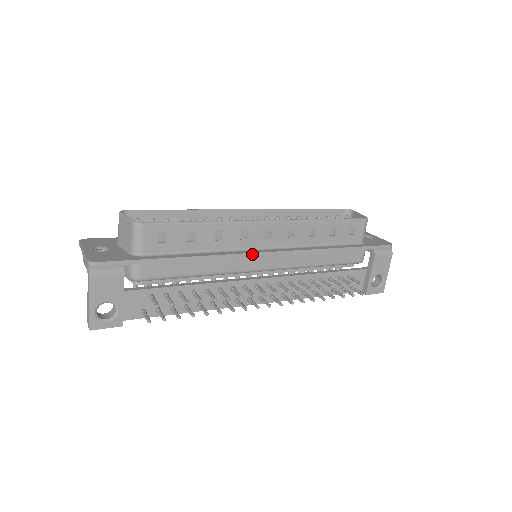
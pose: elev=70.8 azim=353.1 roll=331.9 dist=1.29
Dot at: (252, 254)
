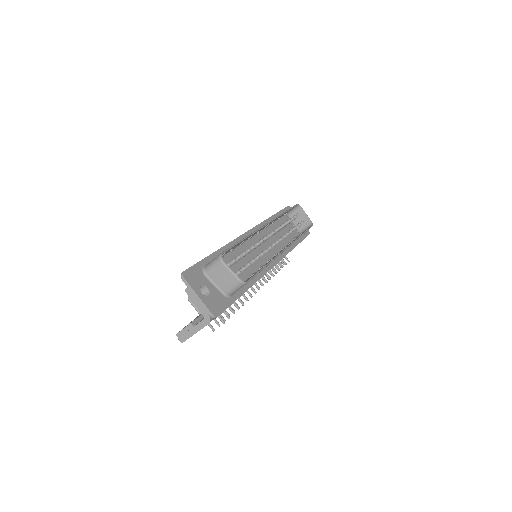
Dot at: occluded
